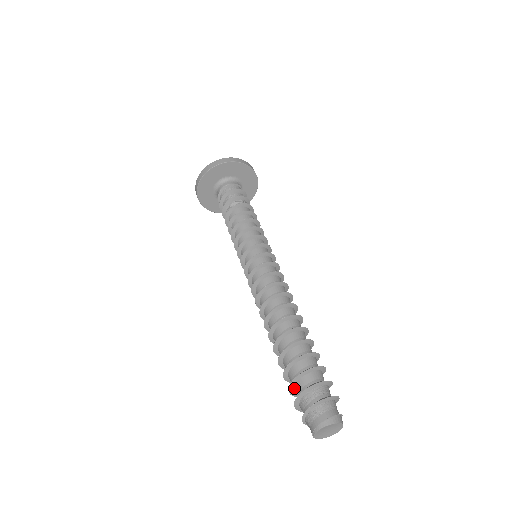
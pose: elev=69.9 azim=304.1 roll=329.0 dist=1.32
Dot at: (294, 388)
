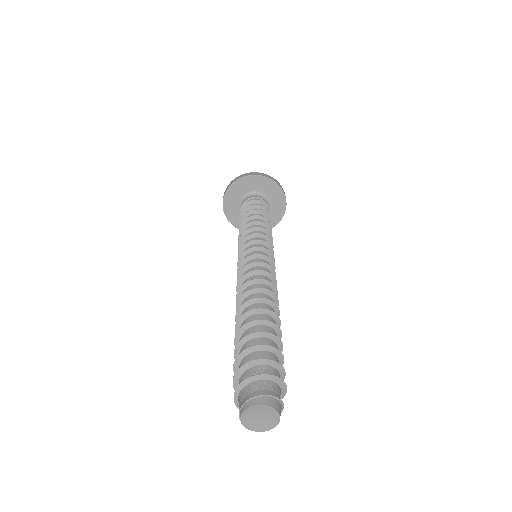
Dot at: occluded
